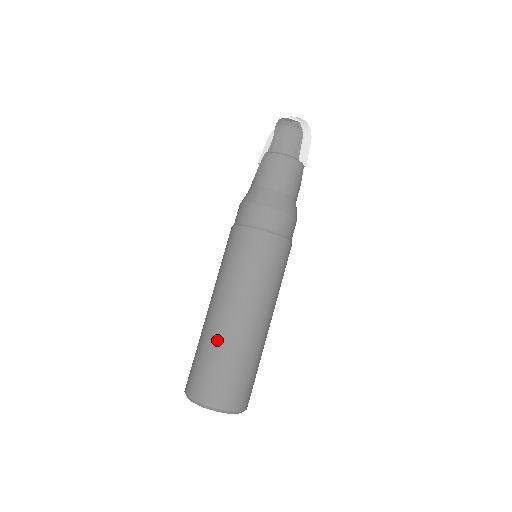
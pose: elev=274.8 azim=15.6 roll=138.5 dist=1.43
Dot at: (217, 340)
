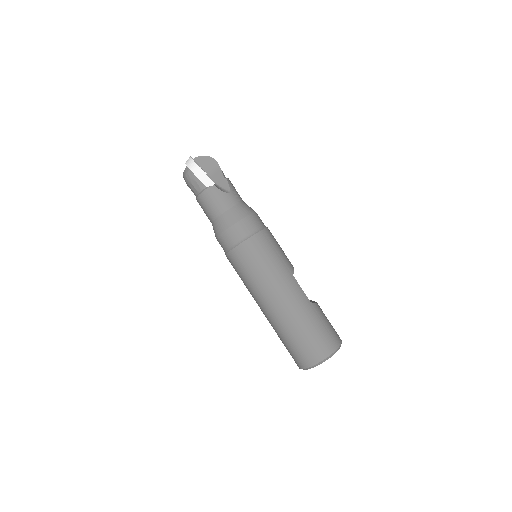
Dot at: occluded
